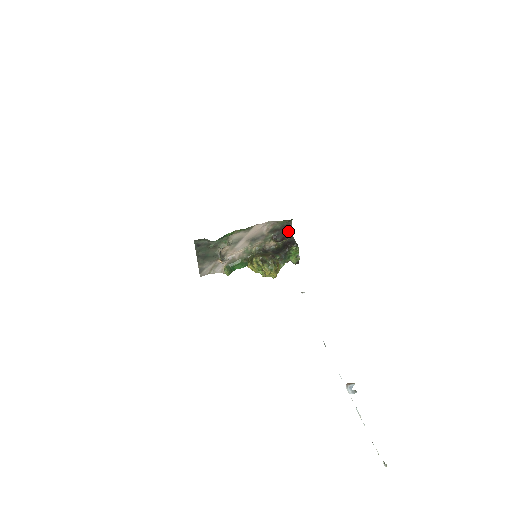
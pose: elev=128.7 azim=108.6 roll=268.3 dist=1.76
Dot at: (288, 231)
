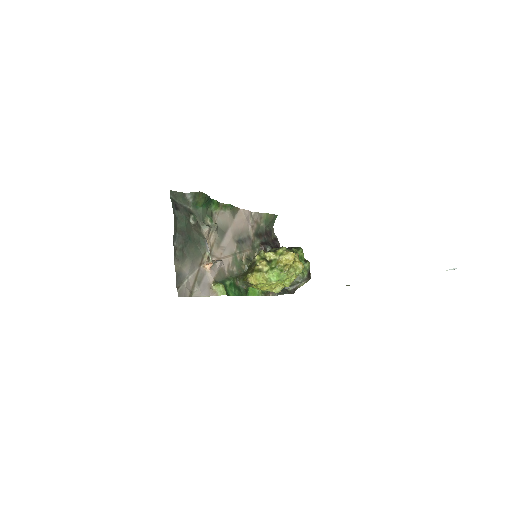
Dot at: (274, 242)
